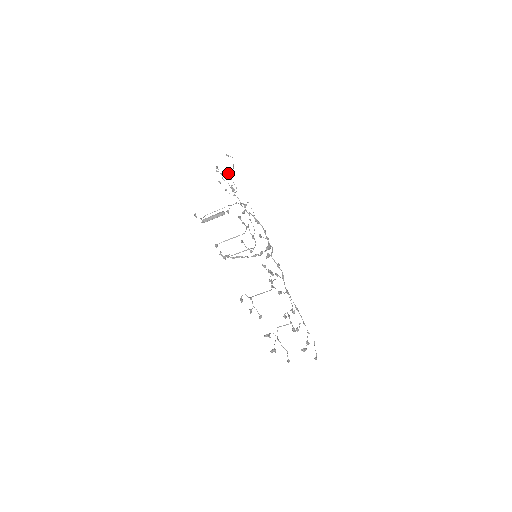
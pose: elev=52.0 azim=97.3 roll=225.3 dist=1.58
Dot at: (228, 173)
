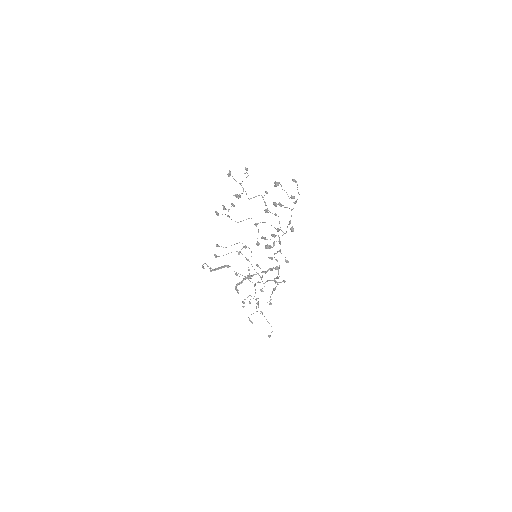
Dot at: (256, 311)
